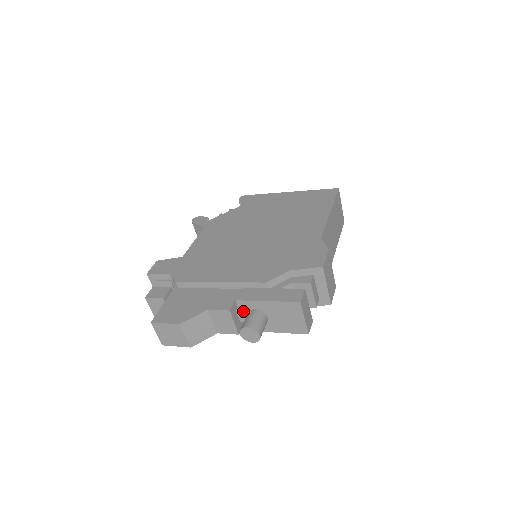
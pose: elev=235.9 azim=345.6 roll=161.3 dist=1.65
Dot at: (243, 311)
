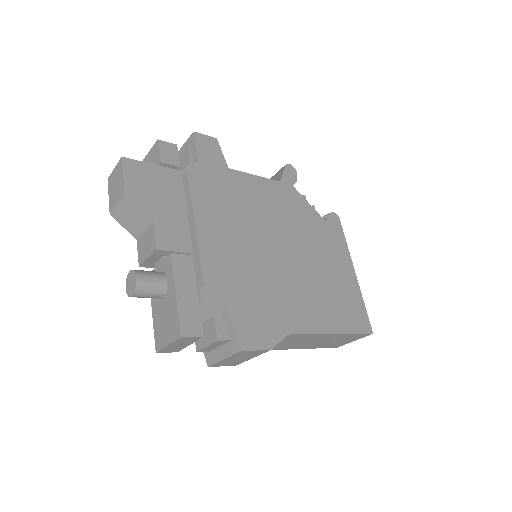
Dot at: (164, 265)
